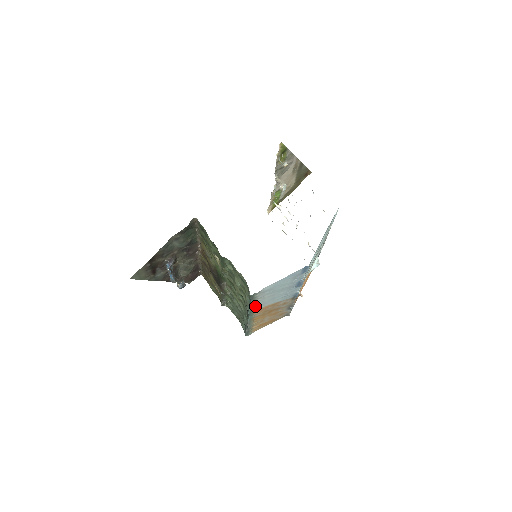
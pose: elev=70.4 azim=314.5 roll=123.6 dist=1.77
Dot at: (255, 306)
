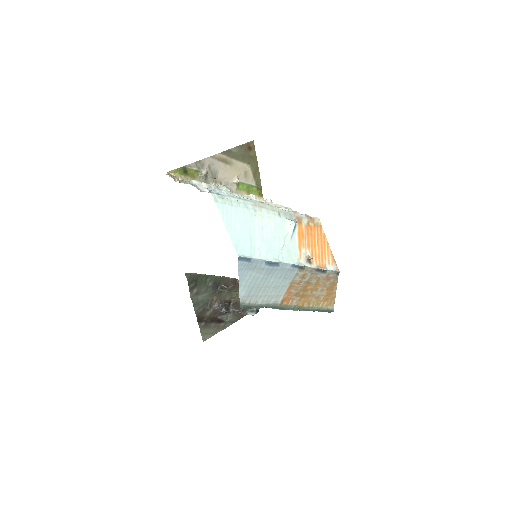
Dot at: (270, 304)
